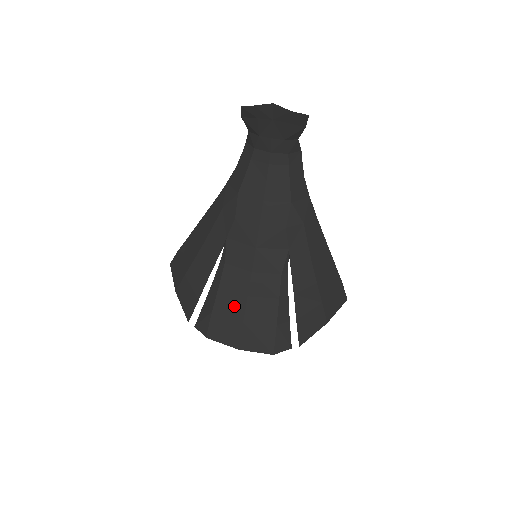
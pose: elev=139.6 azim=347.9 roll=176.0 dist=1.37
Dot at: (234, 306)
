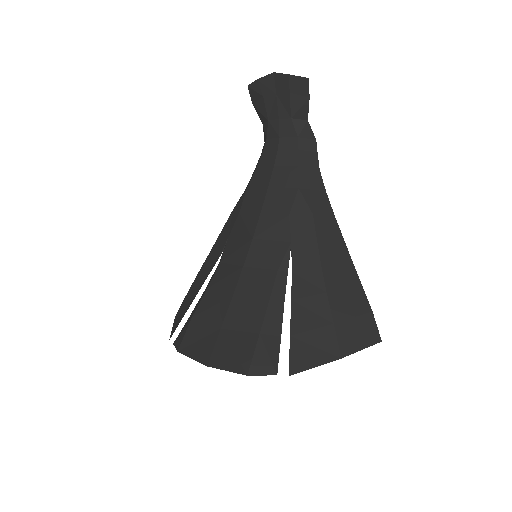
Dot at: (216, 309)
